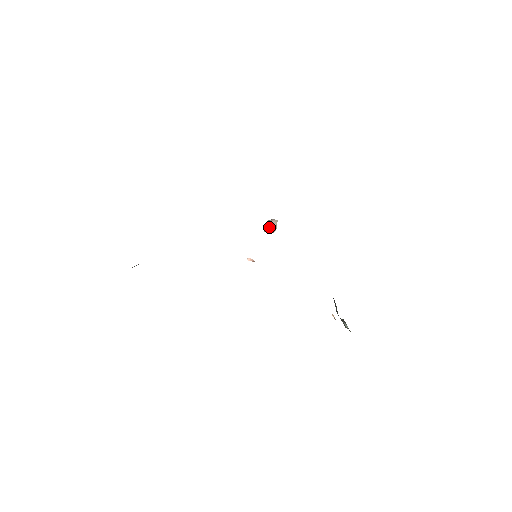
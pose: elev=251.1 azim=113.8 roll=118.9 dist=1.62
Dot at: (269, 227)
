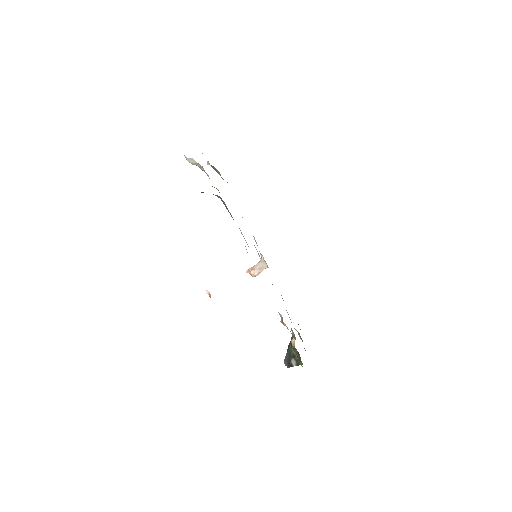
Dot at: (255, 268)
